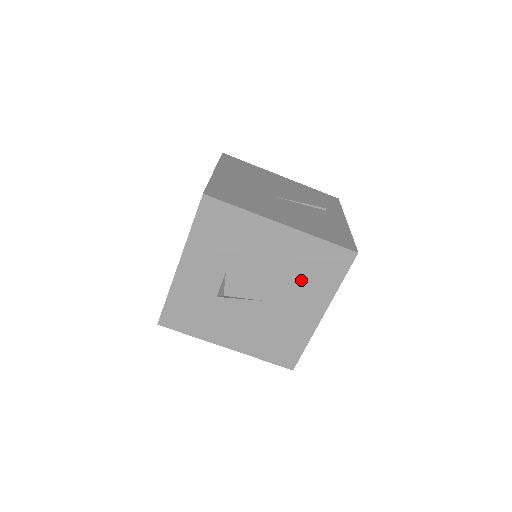
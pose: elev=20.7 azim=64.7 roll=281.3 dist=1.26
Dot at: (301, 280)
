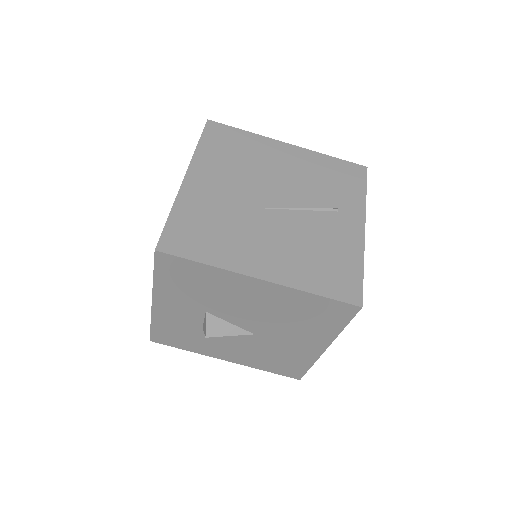
Dot at: (294, 323)
